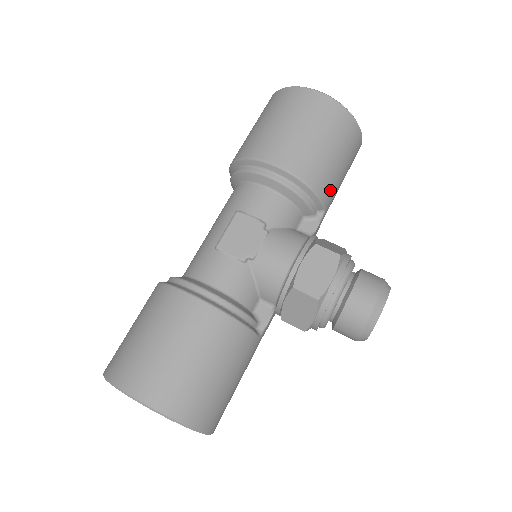
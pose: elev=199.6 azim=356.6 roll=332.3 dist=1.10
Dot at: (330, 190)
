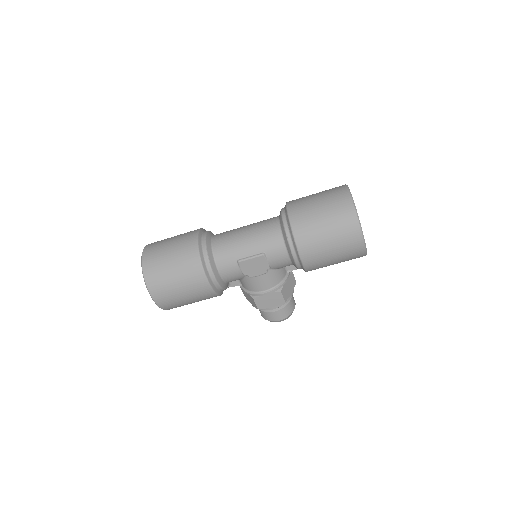
Dot at: occluded
